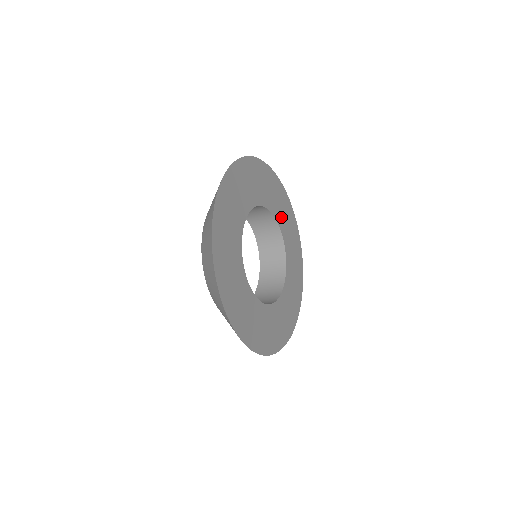
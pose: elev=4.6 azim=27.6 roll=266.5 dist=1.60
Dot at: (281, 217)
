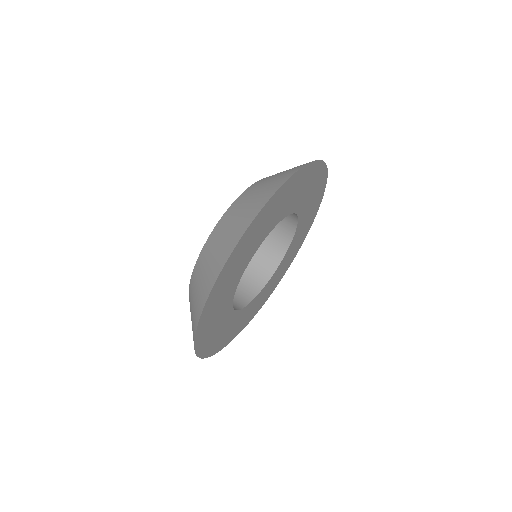
Dot at: (289, 252)
